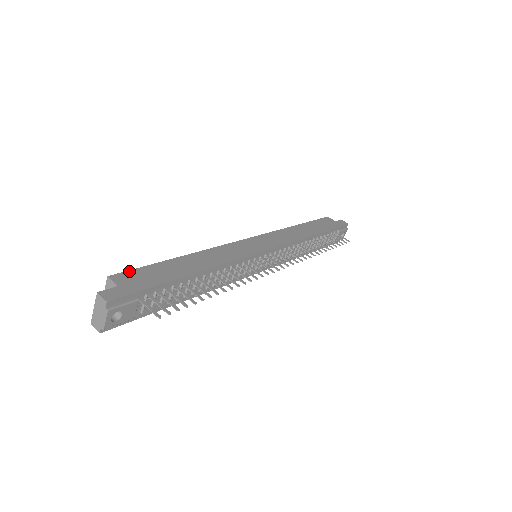
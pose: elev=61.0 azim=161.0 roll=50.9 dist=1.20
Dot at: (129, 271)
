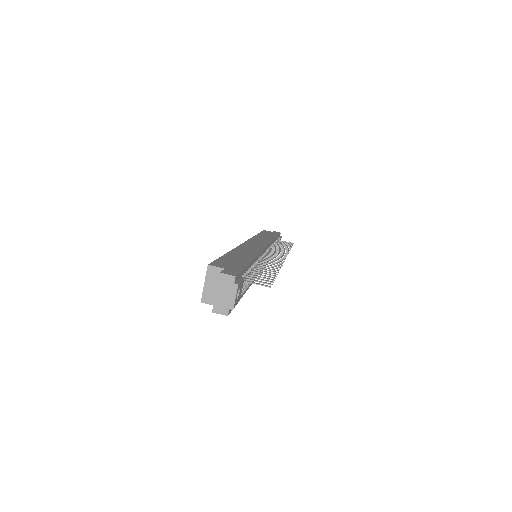
Dot at: (215, 261)
